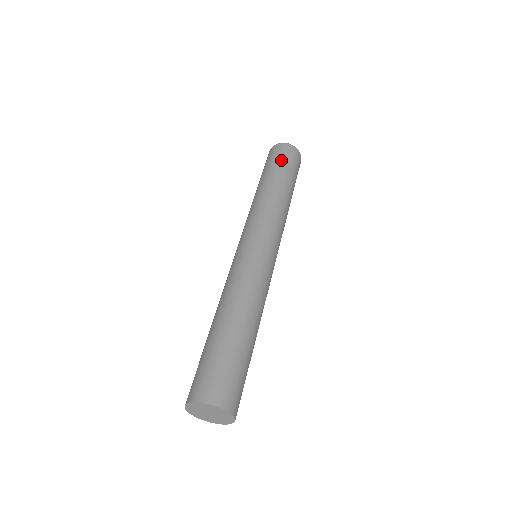
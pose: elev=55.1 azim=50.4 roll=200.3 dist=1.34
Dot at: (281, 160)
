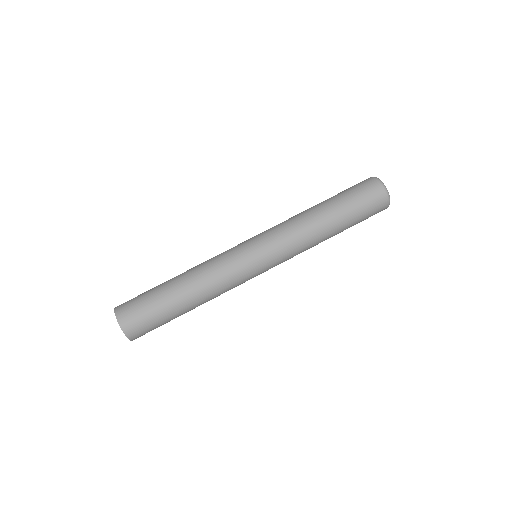
Dot at: (362, 207)
